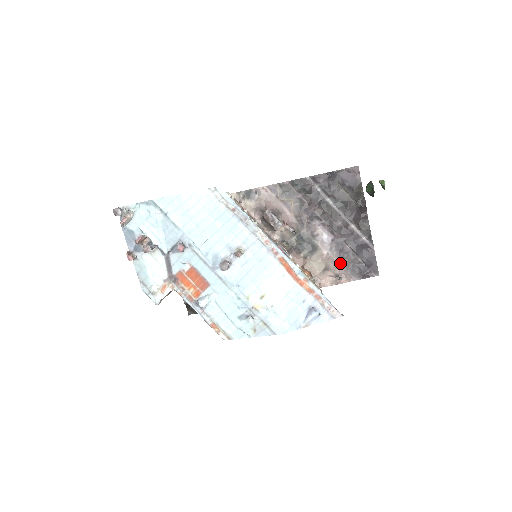
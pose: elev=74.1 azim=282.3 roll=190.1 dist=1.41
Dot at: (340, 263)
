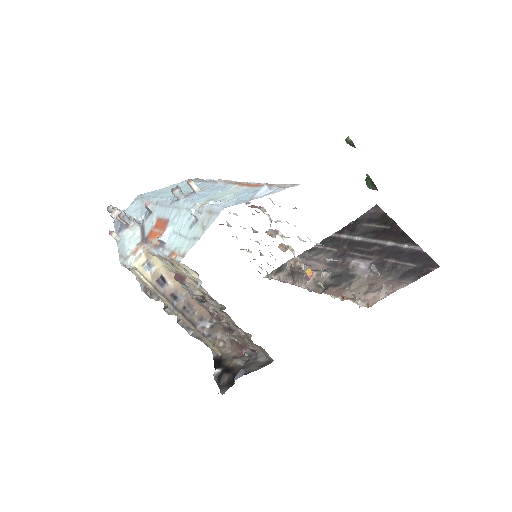
Dot at: (386, 277)
